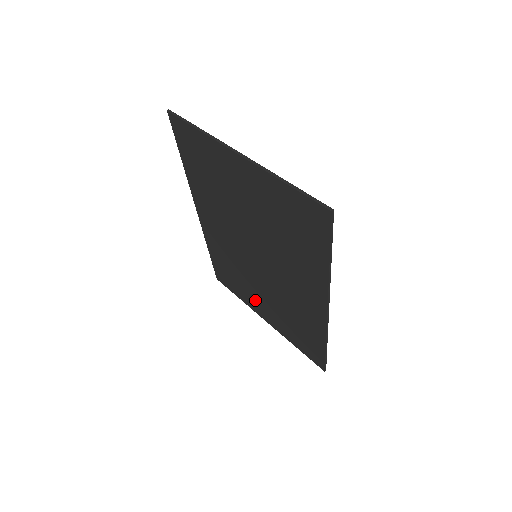
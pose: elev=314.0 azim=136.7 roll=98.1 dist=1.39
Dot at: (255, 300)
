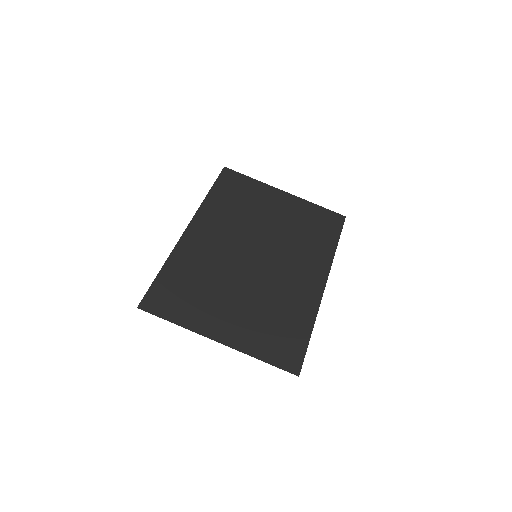
Dot at: (268, 203)
